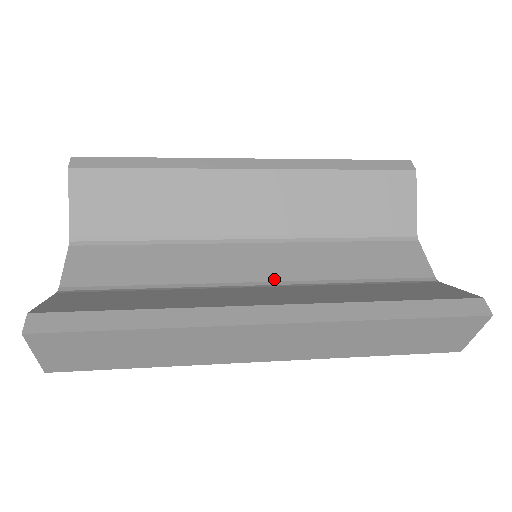
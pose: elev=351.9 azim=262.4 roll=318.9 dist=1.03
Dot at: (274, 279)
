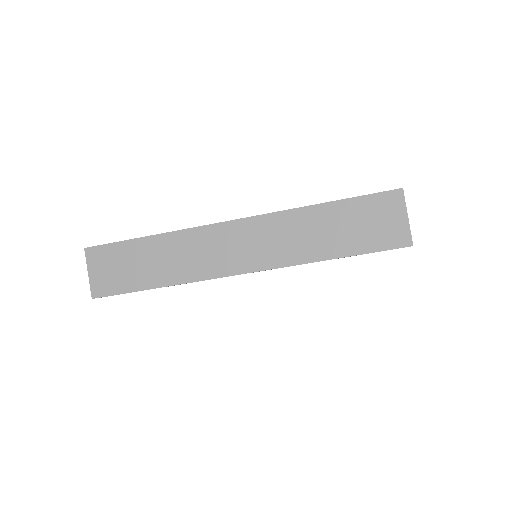
Dot at: occluded
